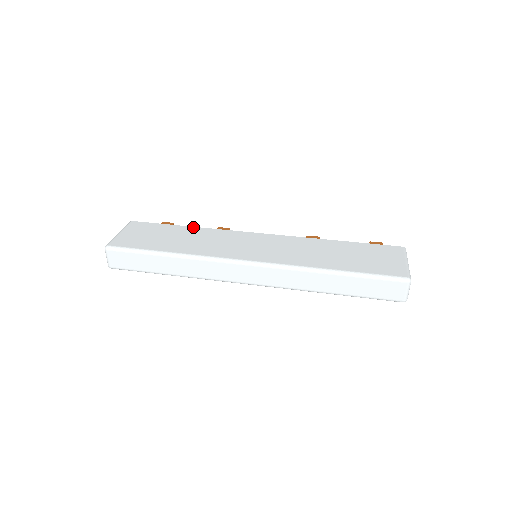
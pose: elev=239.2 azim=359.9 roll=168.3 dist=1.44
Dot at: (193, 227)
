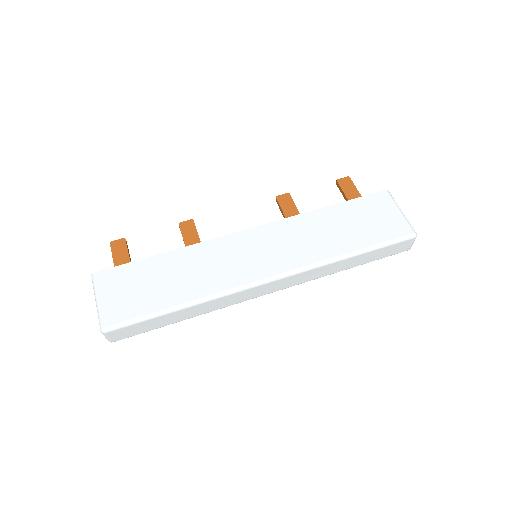
Dot at: (172, 251)
